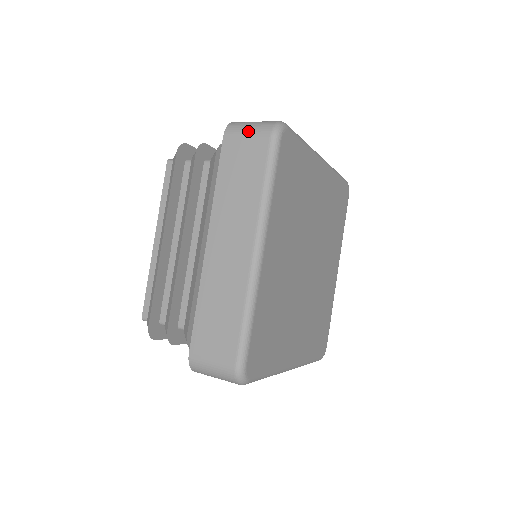
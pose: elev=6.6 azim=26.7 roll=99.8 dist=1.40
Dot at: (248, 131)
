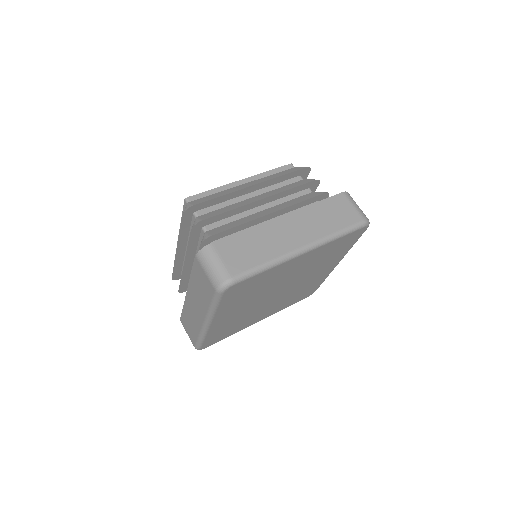
Dot at: (206, 272)
